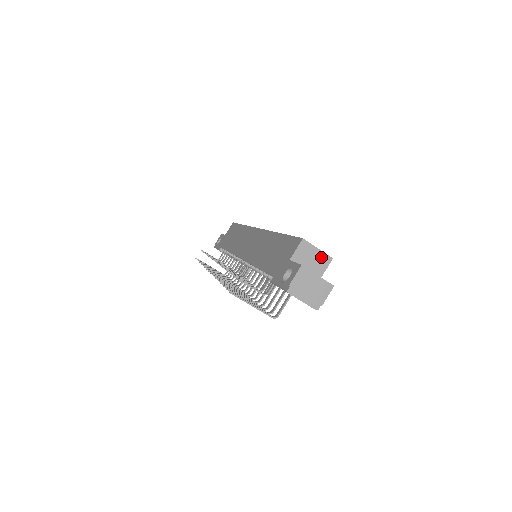
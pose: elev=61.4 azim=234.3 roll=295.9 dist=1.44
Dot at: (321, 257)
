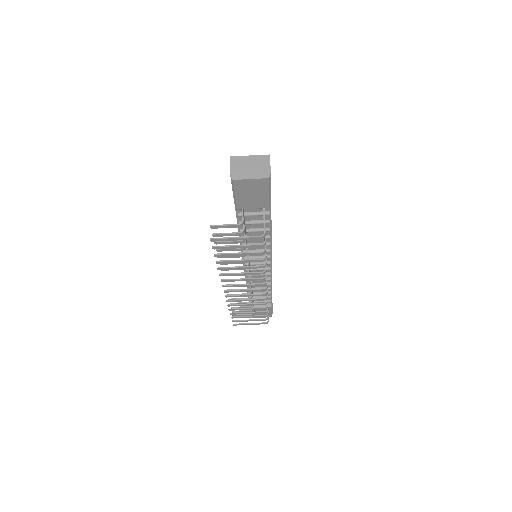
Dot at: occluded
